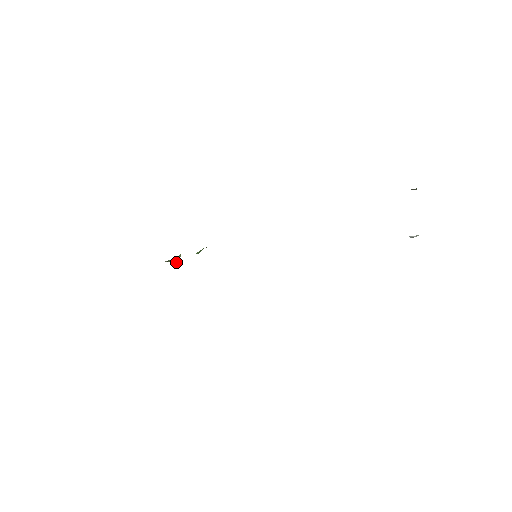
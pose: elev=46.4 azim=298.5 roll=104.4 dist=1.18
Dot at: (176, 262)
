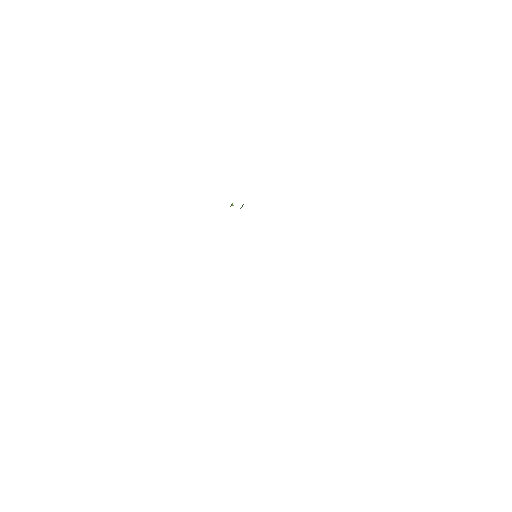
Dot at: occluded
